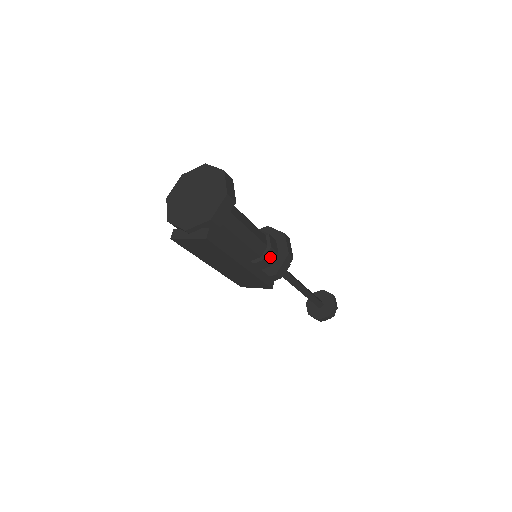
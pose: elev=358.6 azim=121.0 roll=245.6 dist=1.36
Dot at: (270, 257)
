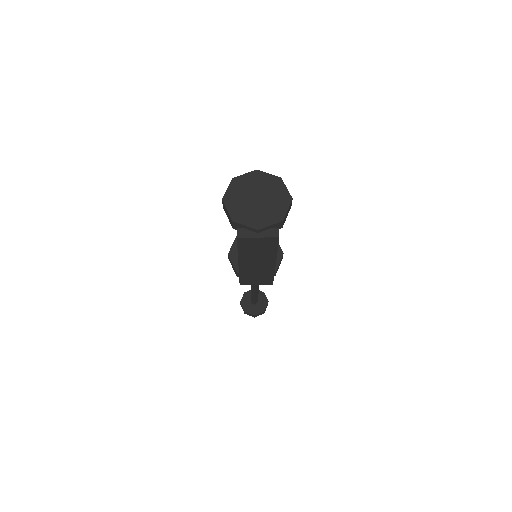
Dot at: occluded
